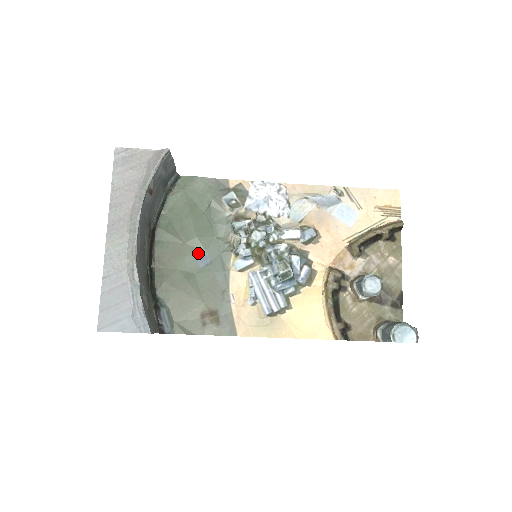
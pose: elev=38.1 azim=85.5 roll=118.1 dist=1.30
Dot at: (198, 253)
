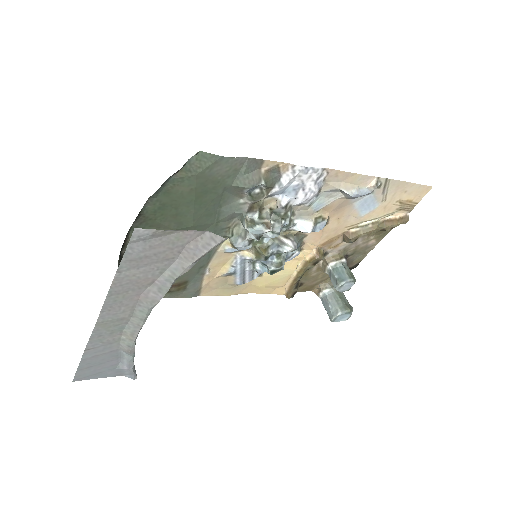
Dot at: occluded
